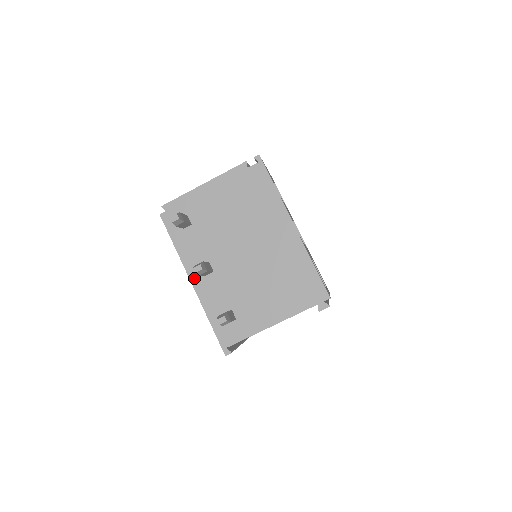
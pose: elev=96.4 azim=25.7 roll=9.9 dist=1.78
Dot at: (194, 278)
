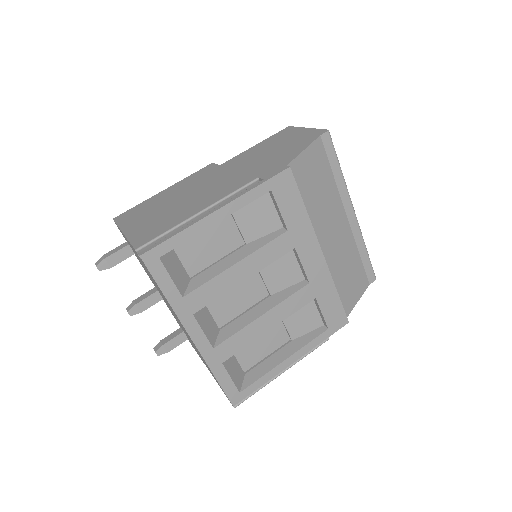
Dot at: occluded
